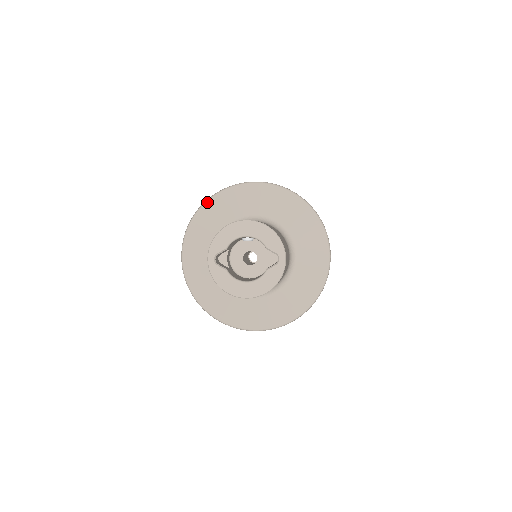
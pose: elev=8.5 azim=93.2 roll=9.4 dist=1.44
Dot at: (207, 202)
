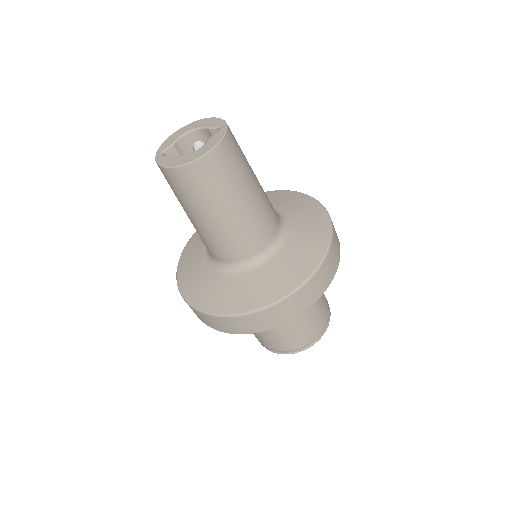
Dot at: occluded
